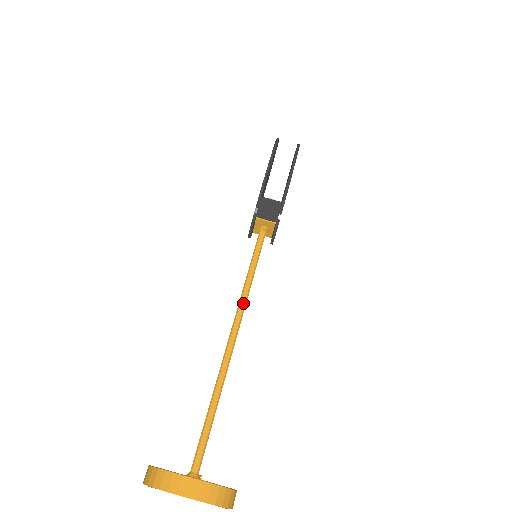
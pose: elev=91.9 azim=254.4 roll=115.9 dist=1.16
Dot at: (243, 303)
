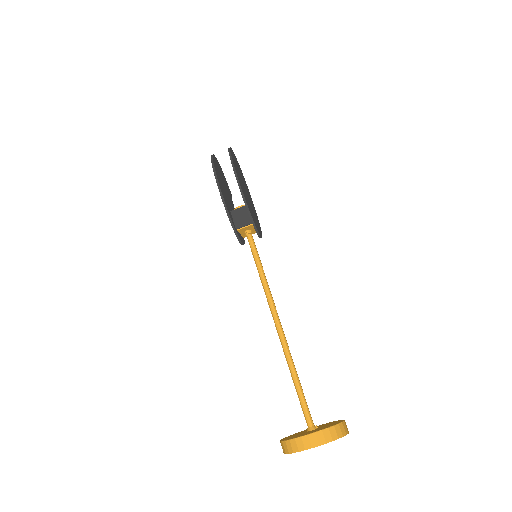
Dot at: (269, 297)
